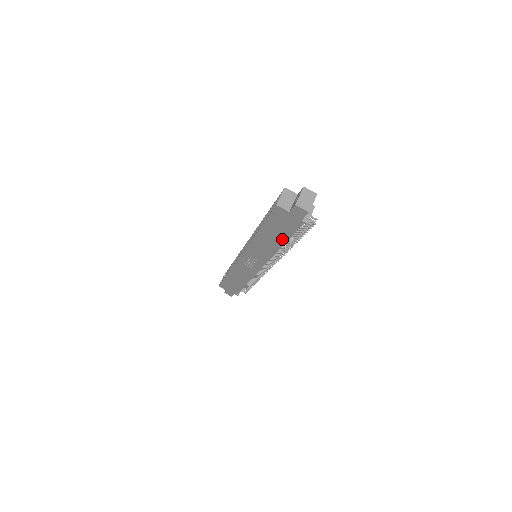
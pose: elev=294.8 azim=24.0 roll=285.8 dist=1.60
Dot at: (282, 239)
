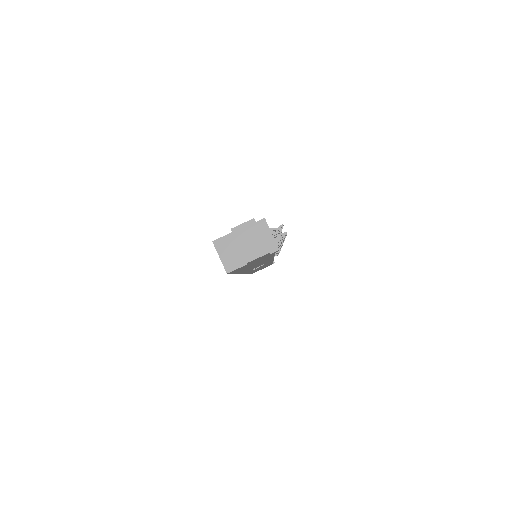
Dot at: occluded
